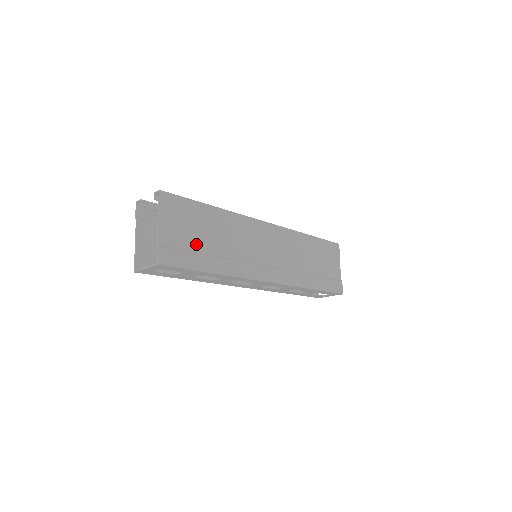
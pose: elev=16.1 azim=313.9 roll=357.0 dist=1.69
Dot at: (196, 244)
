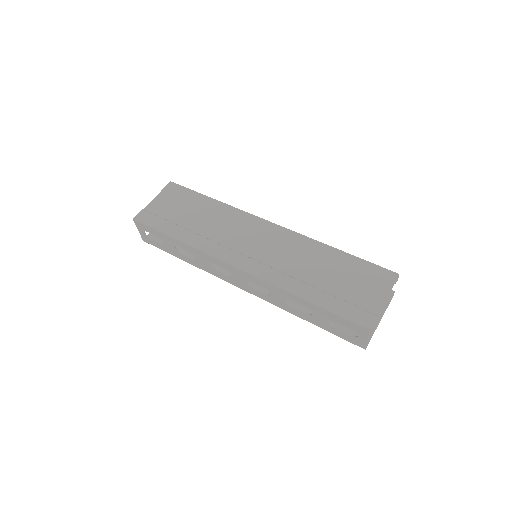
Dot at: (176, 217)
